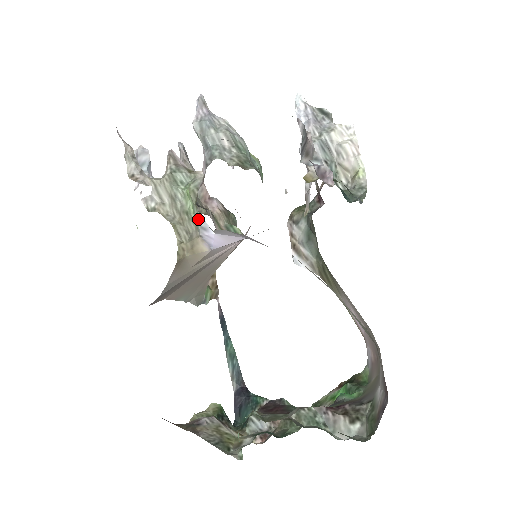
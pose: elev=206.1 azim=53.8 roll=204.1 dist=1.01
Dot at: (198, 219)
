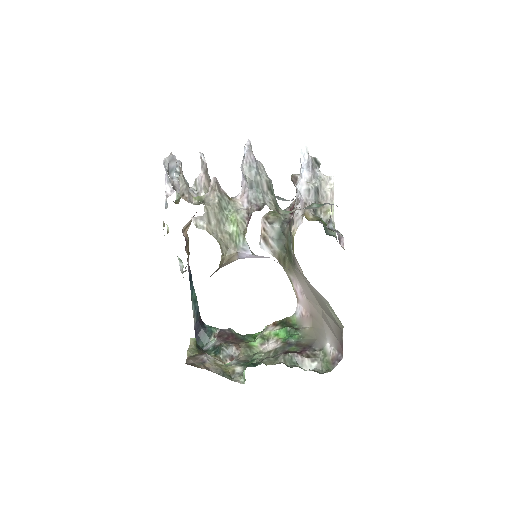
Dot at: (242, 244)
